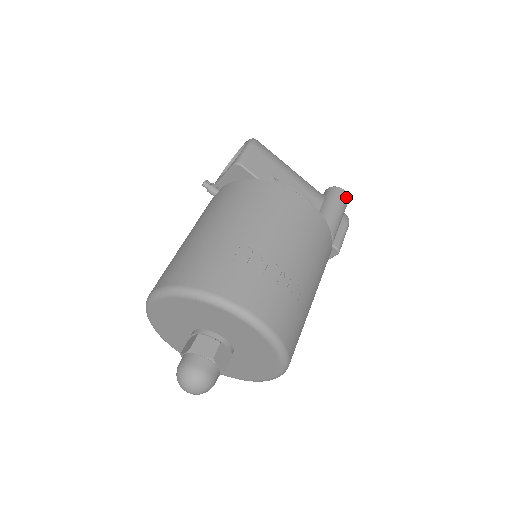
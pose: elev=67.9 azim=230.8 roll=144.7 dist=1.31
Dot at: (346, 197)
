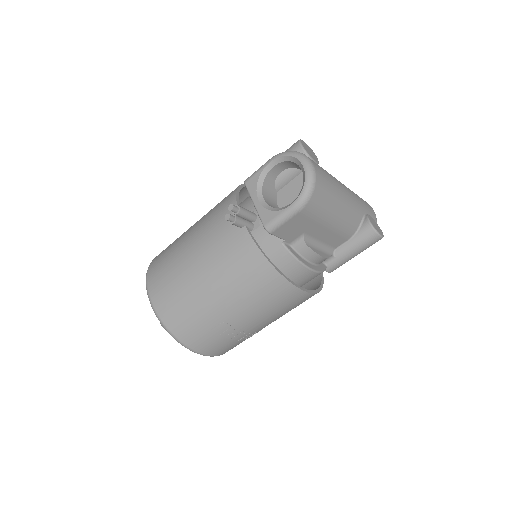
Dot at: occluded
